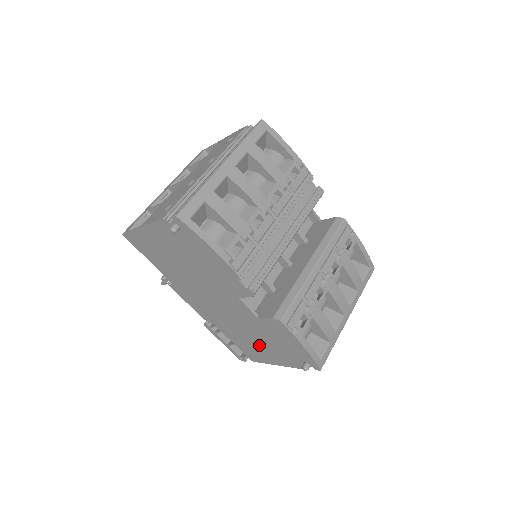
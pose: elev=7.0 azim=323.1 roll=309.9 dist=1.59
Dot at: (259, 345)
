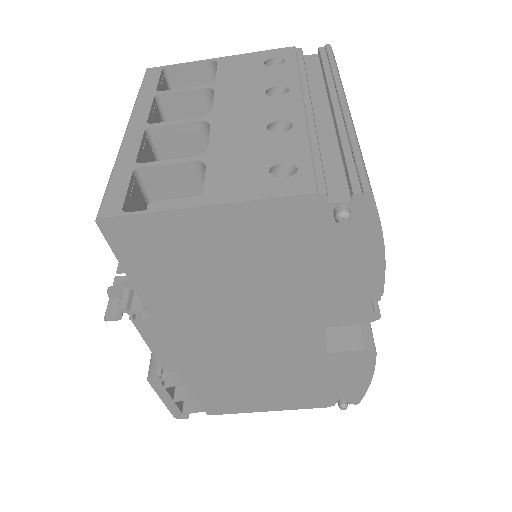
Dot at: (266, 390)
